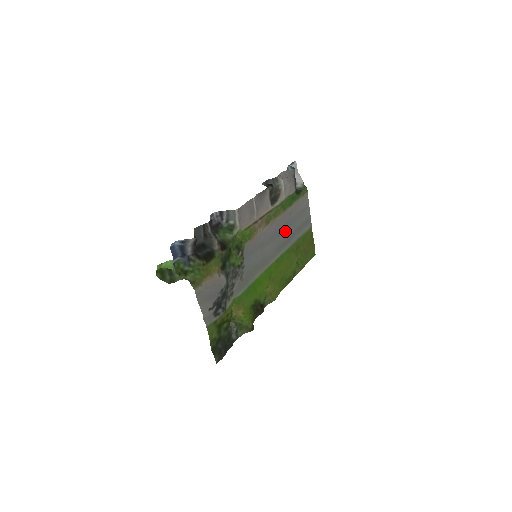
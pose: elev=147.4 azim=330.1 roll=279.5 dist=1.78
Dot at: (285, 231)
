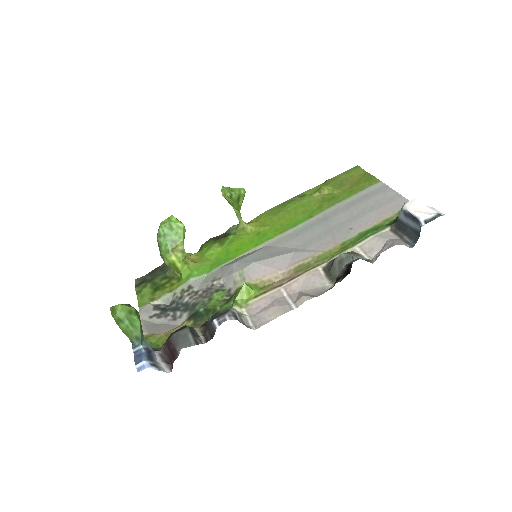
Dot at: (324, 231)
